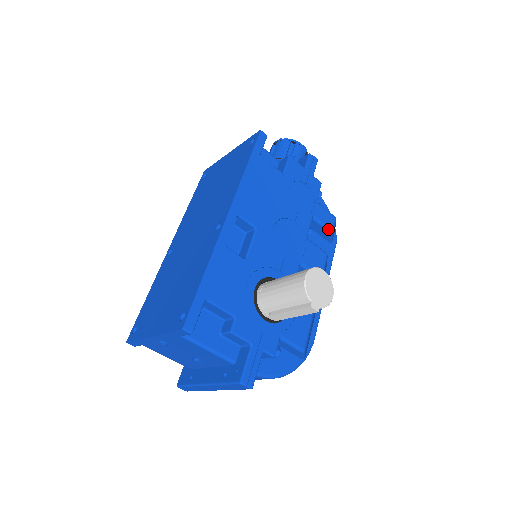
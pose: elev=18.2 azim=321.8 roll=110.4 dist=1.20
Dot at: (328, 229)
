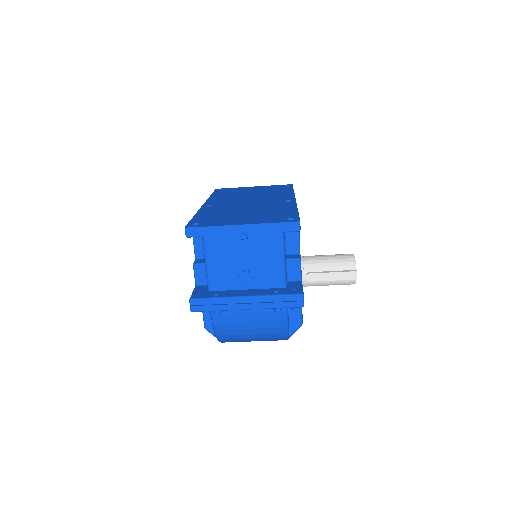
Dot at: occluded
